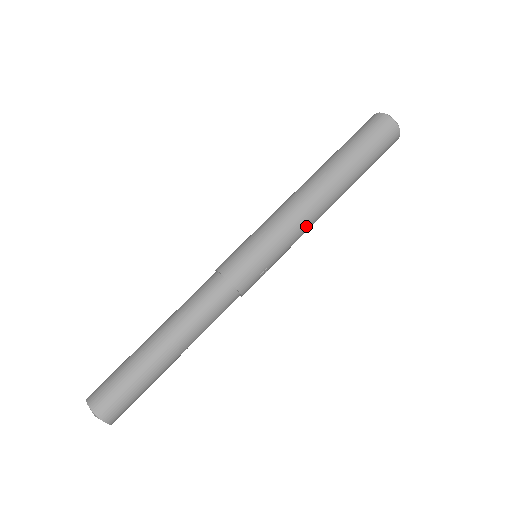
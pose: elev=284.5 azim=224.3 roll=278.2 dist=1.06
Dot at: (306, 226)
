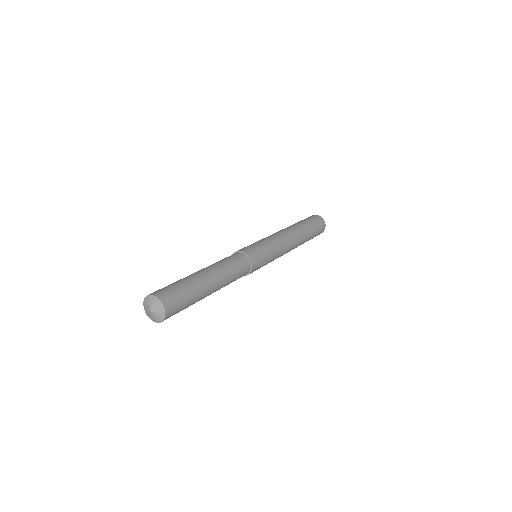
Dot at: (285, 247)
